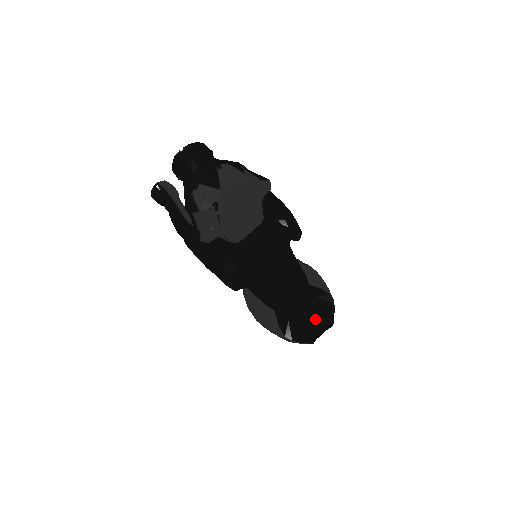
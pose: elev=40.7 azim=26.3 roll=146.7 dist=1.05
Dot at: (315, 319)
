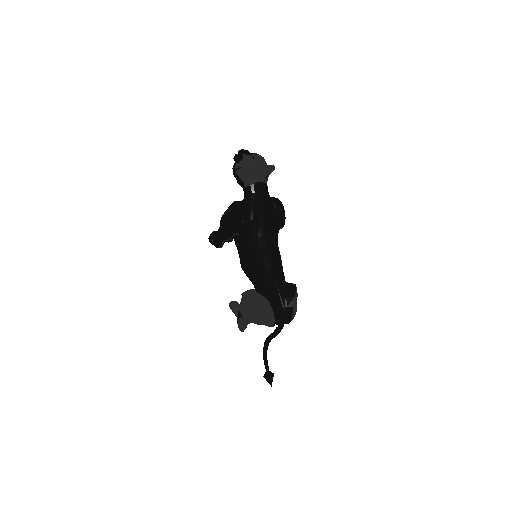
Dot at: (281, 292)
